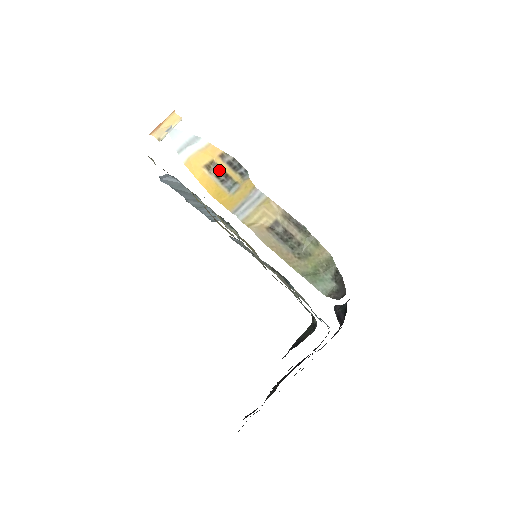
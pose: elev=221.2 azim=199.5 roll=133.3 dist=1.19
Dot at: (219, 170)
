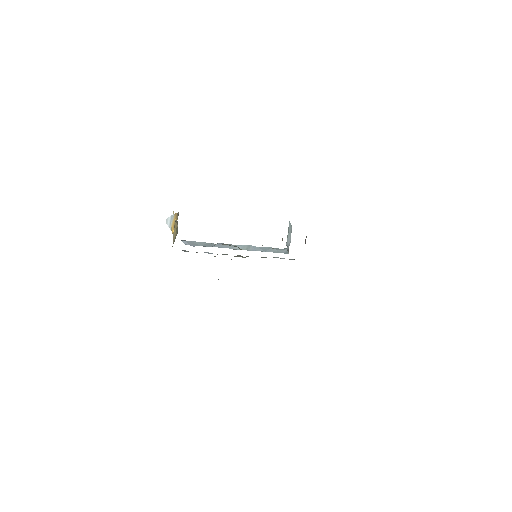
Dot at: occluded
